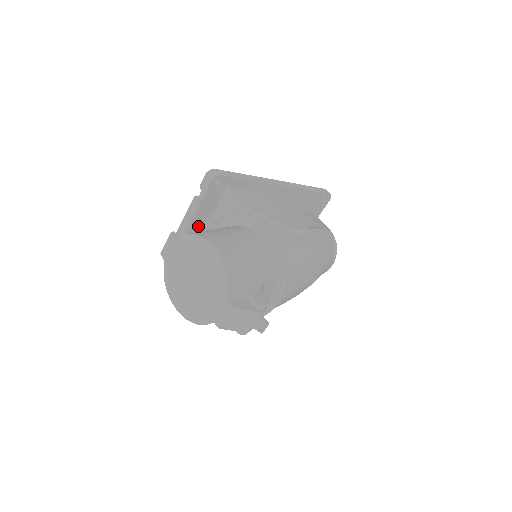
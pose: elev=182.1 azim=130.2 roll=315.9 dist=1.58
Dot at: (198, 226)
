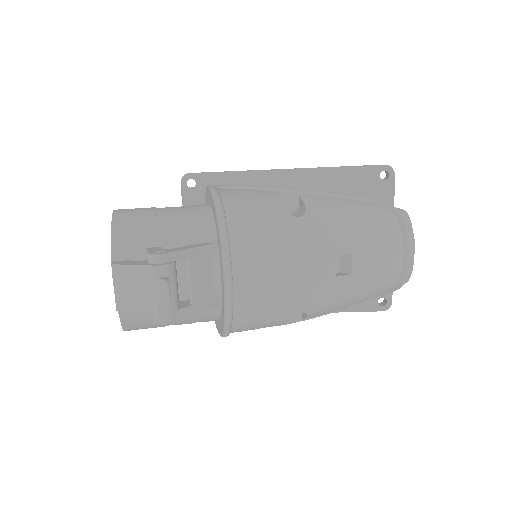
Dot at: occluded
